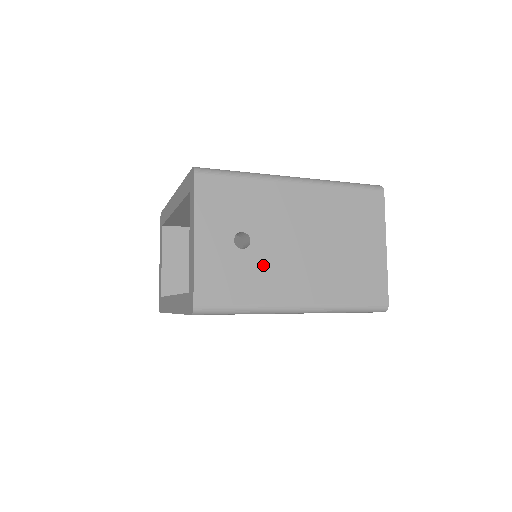
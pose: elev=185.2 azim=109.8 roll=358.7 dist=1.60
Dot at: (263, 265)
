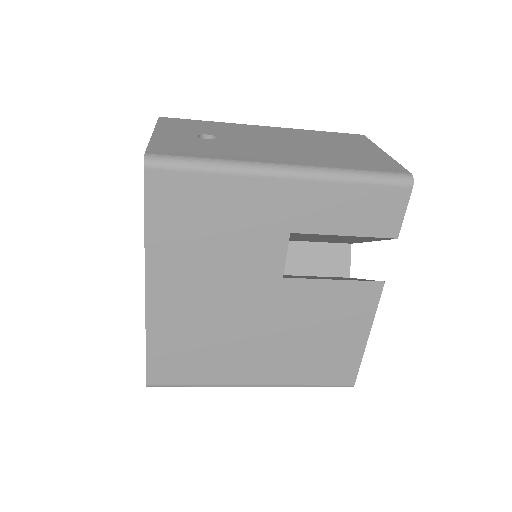
Dot at: (233, 146)
